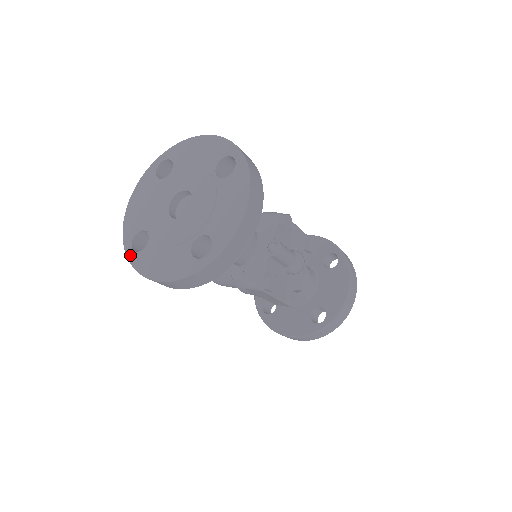
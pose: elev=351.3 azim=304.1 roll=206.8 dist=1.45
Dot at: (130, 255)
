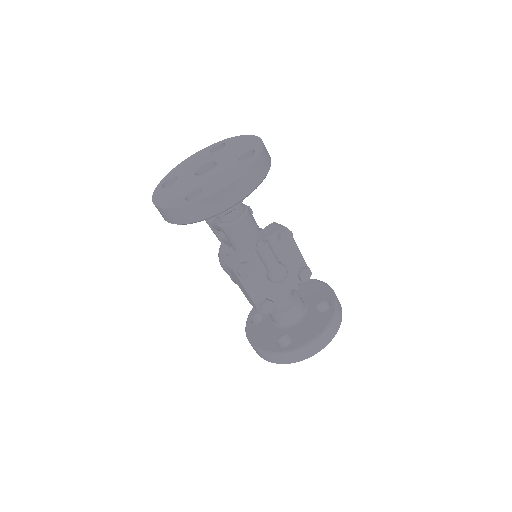
Dot at: (158, 188)
